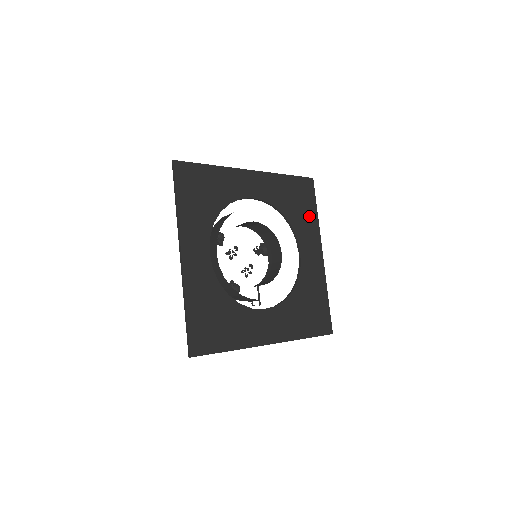
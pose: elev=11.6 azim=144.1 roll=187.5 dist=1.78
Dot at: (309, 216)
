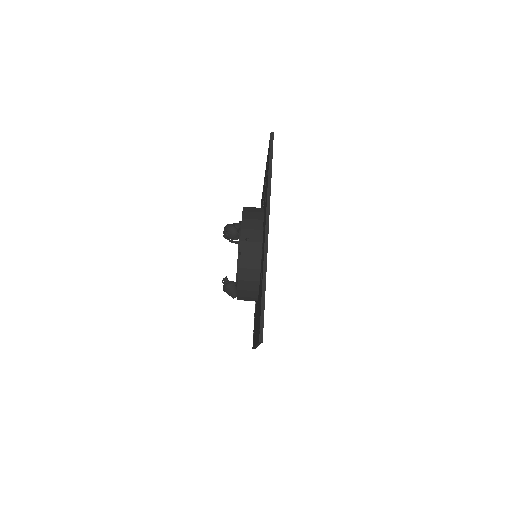
Dot at: occluded
